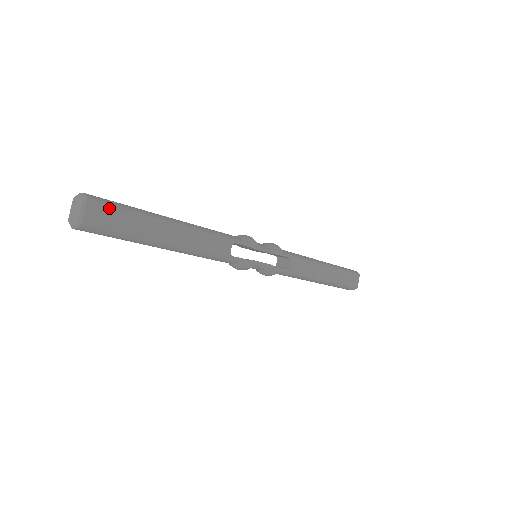
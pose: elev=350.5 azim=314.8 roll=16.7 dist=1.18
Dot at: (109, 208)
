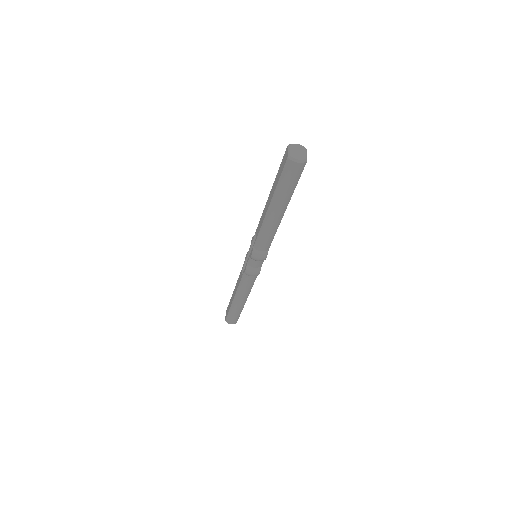
Dot at: occluded
